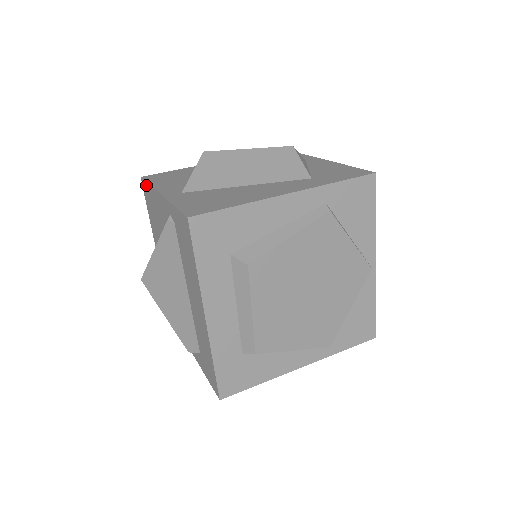
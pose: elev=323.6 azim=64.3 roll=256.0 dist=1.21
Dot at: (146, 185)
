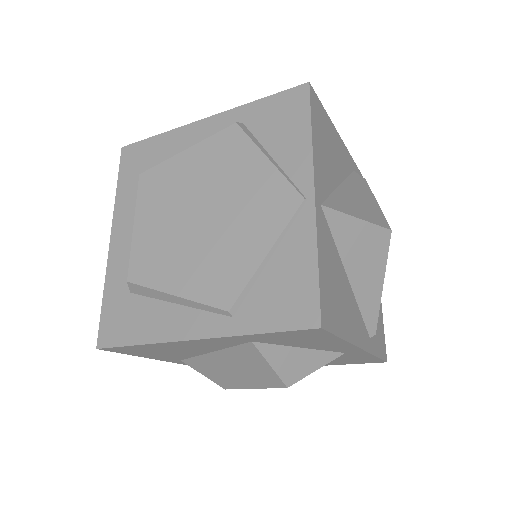
Dot at: occluded
